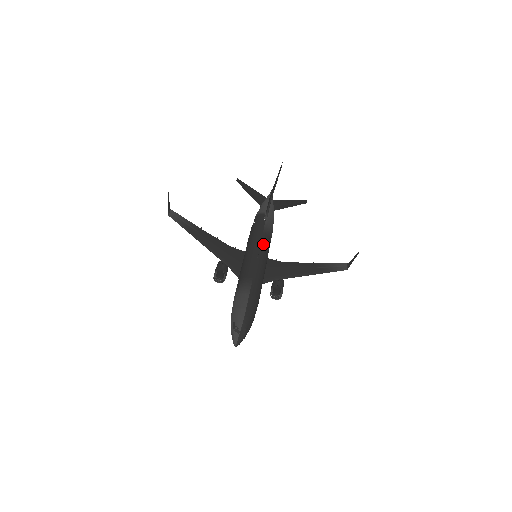
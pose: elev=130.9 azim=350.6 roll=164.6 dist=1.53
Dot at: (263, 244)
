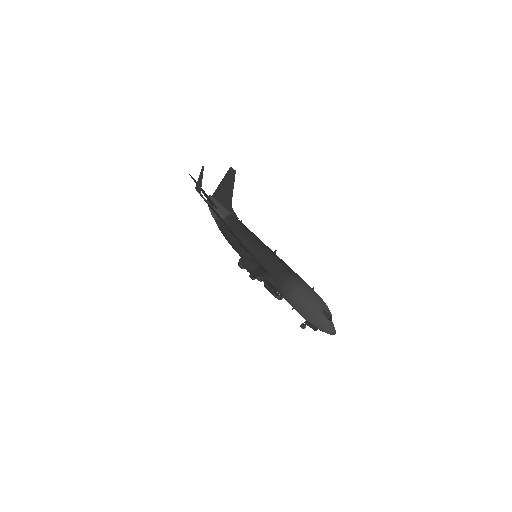
Dot at: occluded
